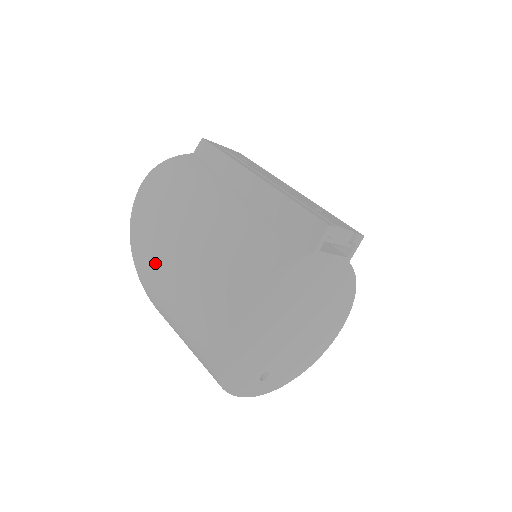
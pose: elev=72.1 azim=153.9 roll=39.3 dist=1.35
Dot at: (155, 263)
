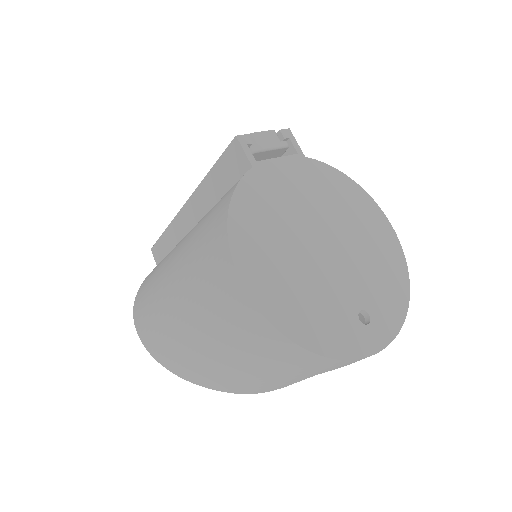
Dot at: (179, 344)
